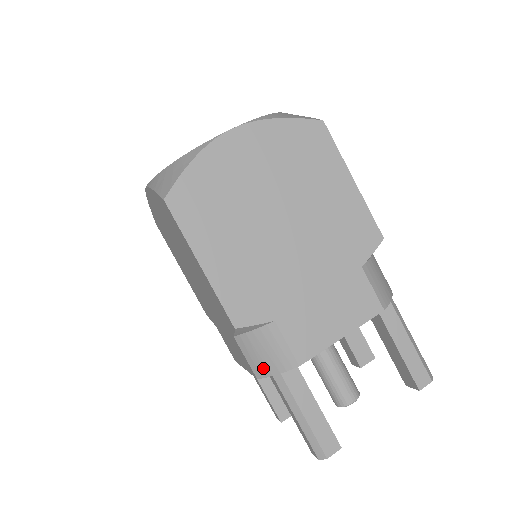
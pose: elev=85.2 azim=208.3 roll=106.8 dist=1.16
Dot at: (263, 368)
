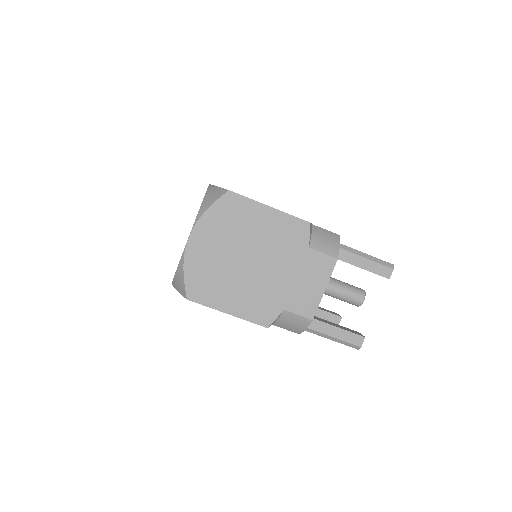
Dot at: (297, 330)
